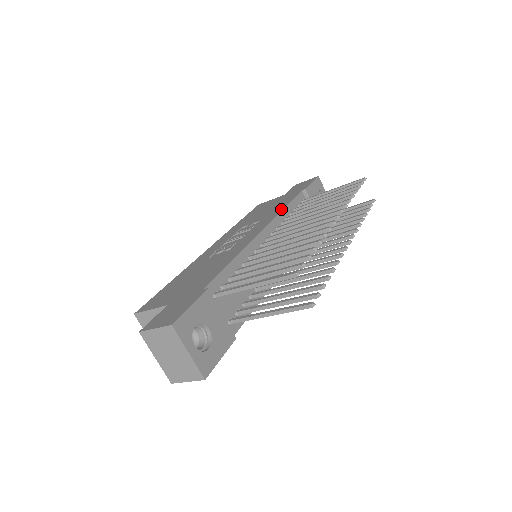
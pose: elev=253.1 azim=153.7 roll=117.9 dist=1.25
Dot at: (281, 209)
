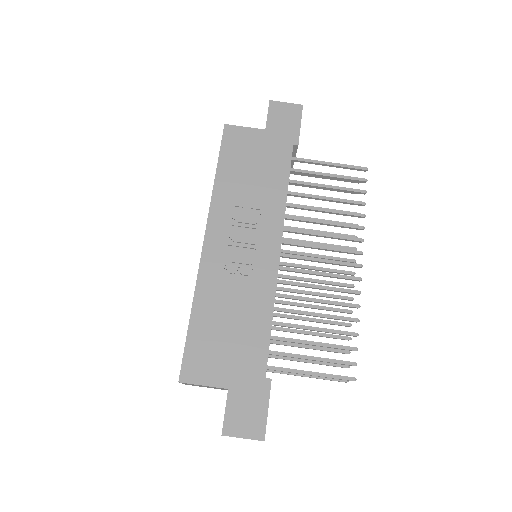
Dot at: (284, 197)
